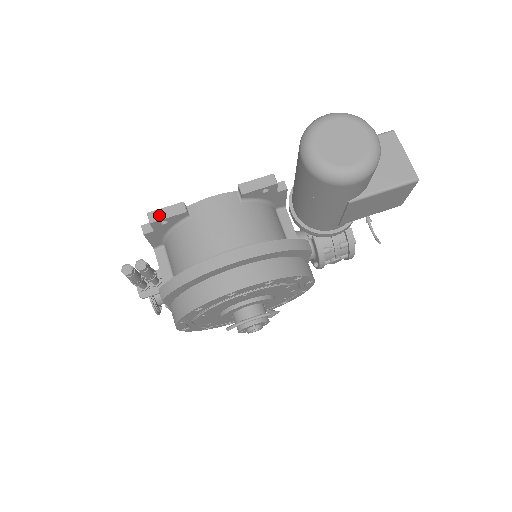
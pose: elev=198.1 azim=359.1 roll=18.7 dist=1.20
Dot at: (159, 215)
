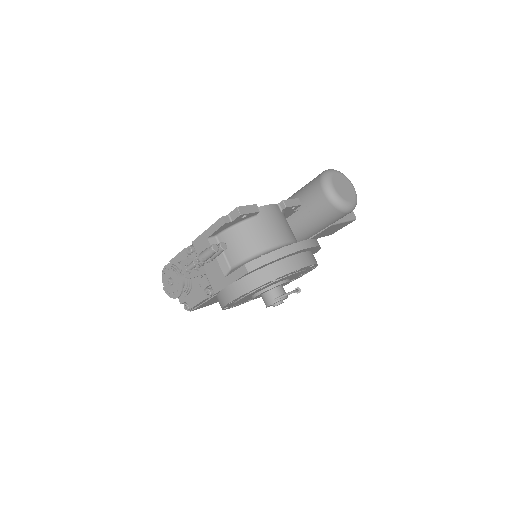
Dot at: (245, 210)
